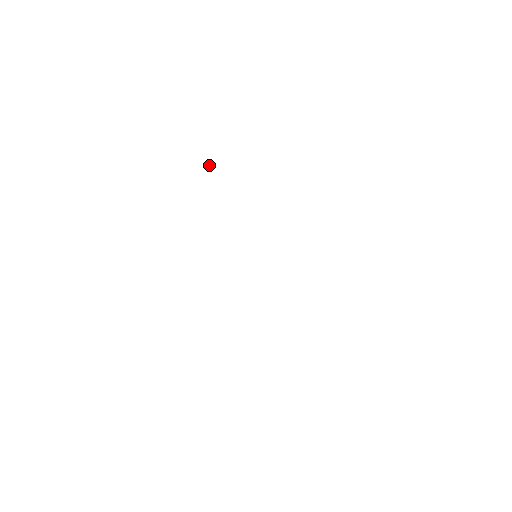
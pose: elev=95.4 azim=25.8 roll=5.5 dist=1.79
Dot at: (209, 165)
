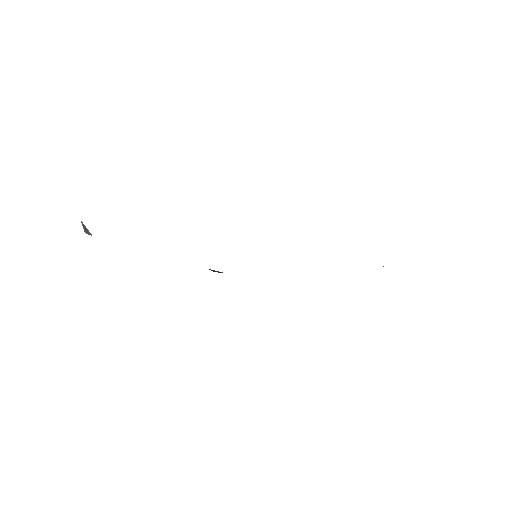
Dot at: occluded
